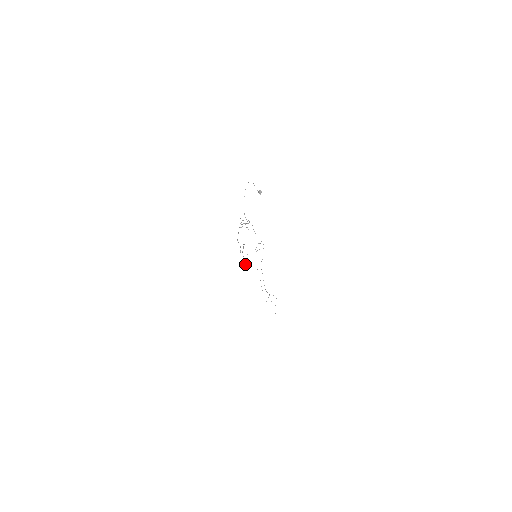
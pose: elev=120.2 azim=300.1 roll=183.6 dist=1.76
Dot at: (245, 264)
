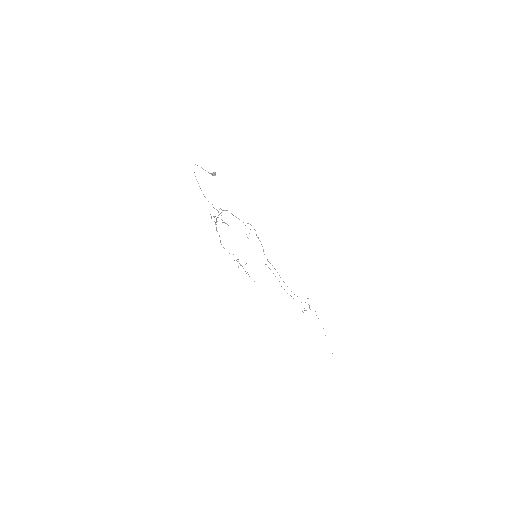
Dot at: occluded
